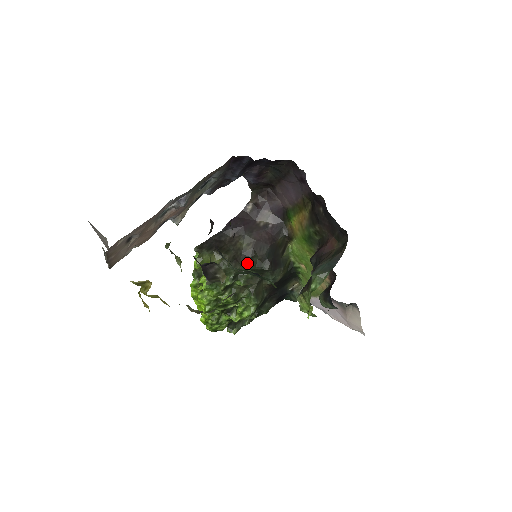
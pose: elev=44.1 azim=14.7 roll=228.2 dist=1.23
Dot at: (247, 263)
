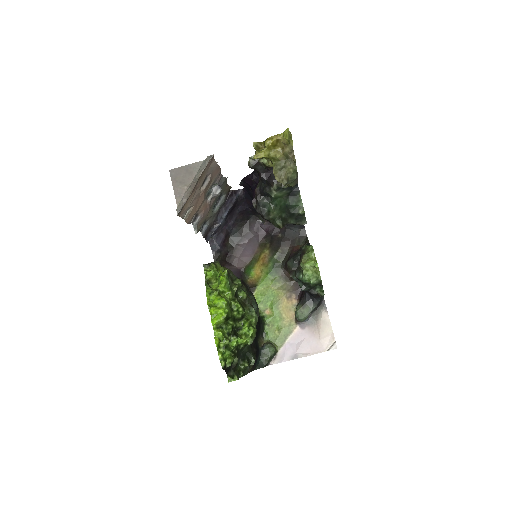
Dot at: occluded
